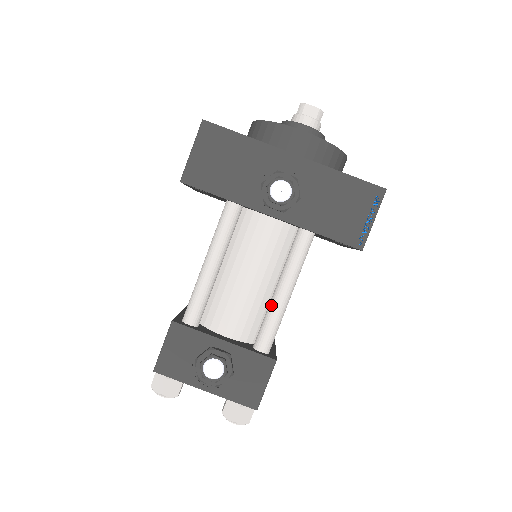
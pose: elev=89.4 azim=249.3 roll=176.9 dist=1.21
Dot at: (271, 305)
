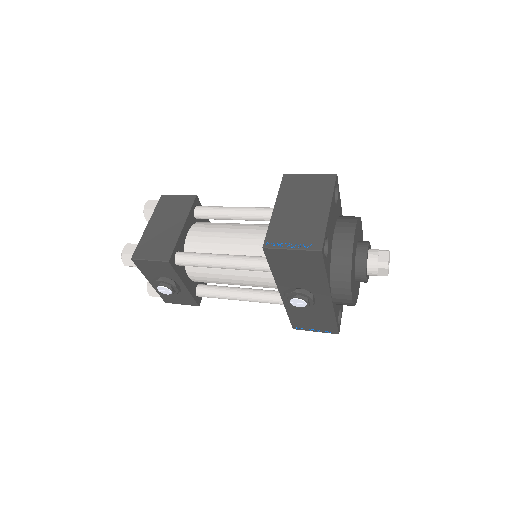
Dot at: (227, 294)
